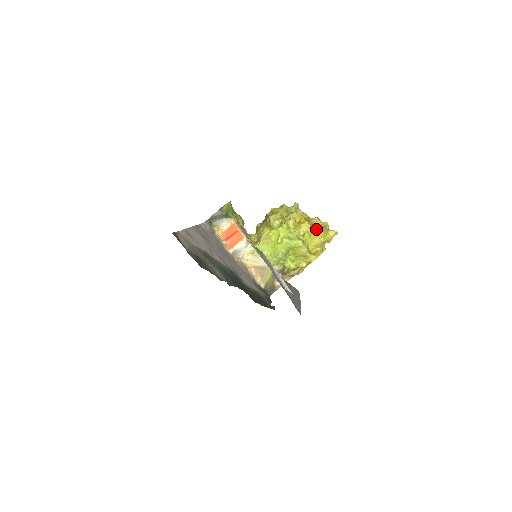
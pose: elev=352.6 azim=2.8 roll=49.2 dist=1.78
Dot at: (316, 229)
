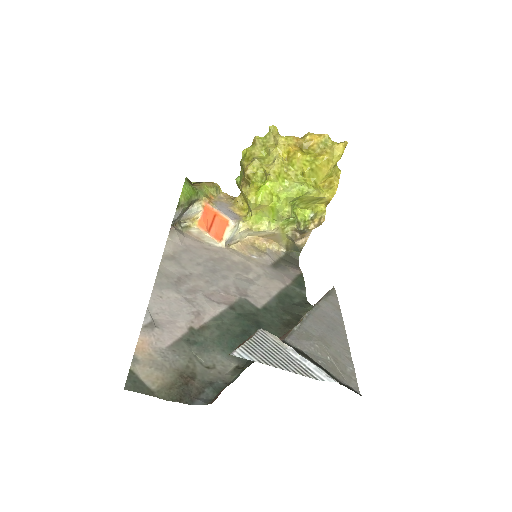
Dot at: (315, 155)
